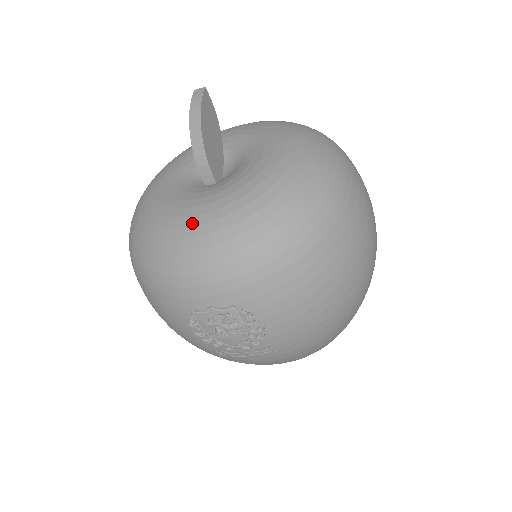
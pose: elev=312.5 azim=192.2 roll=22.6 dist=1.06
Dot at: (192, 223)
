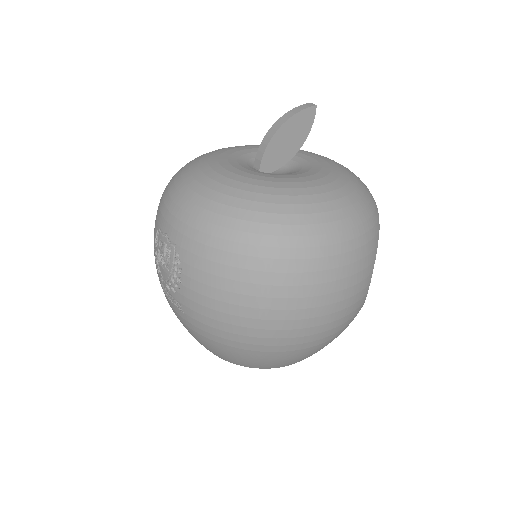
Dot at: (208, 173)
